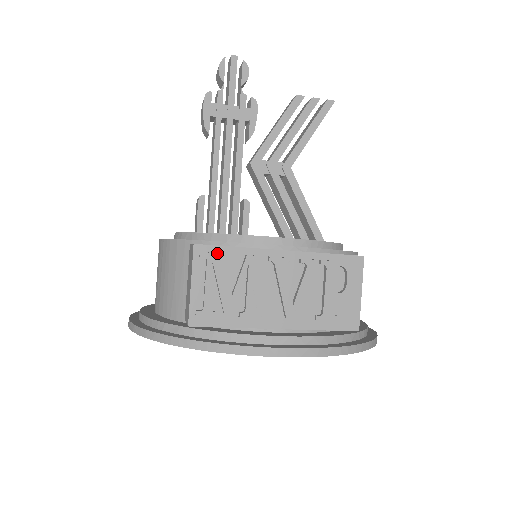
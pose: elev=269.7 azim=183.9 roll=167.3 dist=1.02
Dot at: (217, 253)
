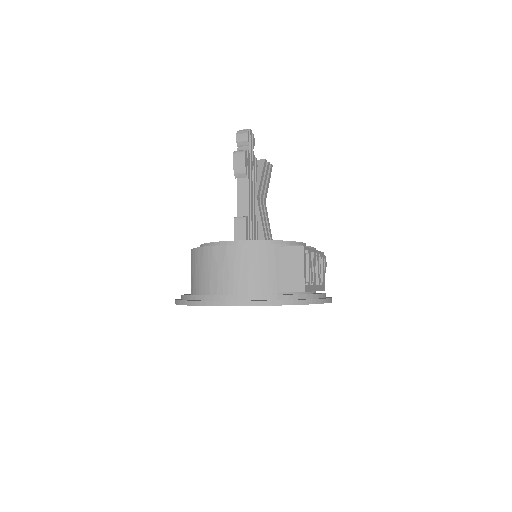
Dot at: (310, 251)
